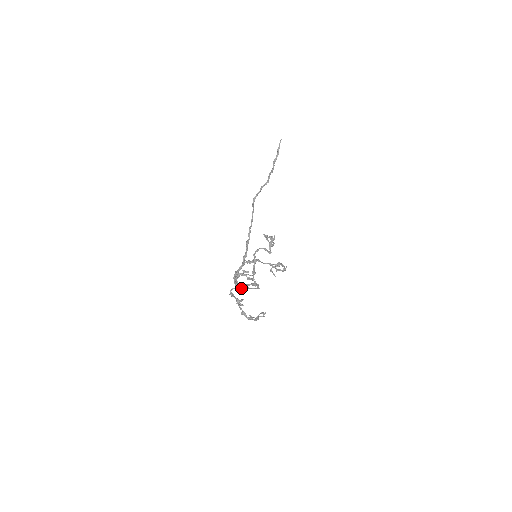
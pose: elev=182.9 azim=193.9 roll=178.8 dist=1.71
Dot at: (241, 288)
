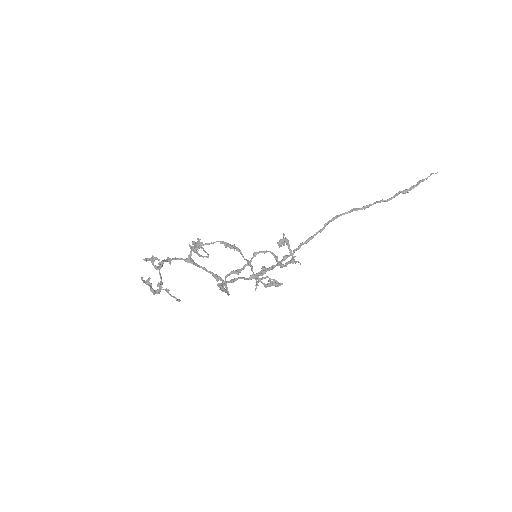
Dot at: (220, 288)
